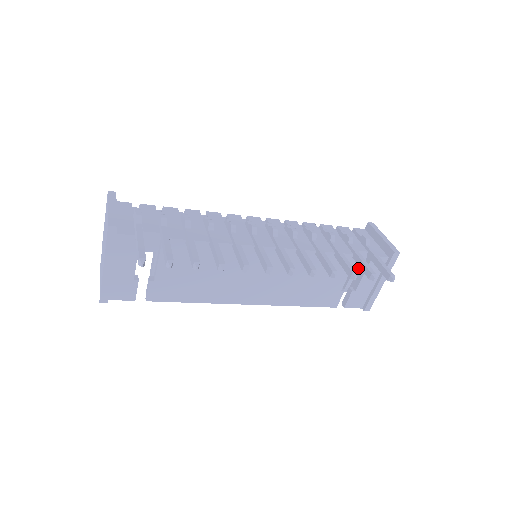
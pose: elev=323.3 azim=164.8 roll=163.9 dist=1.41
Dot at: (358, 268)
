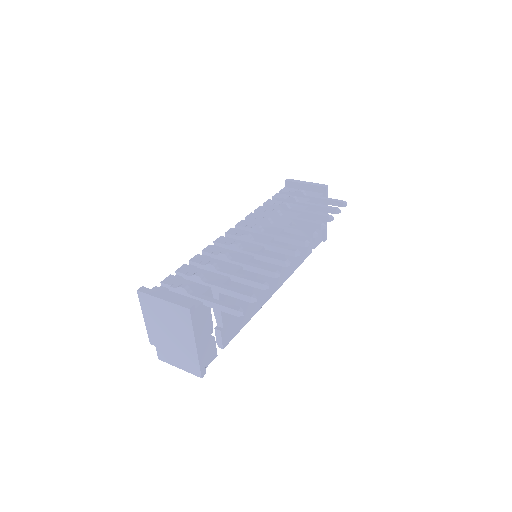
Dot at: occluded
